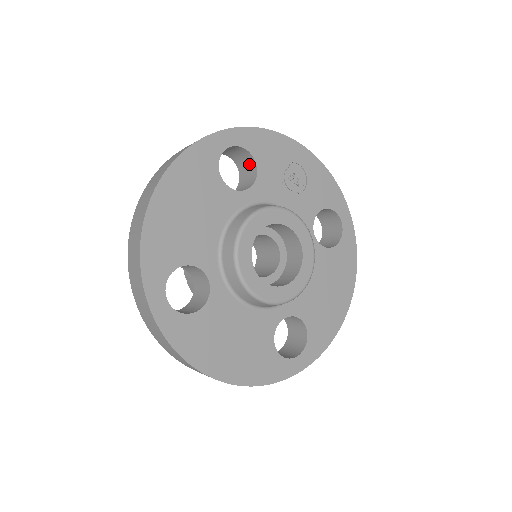
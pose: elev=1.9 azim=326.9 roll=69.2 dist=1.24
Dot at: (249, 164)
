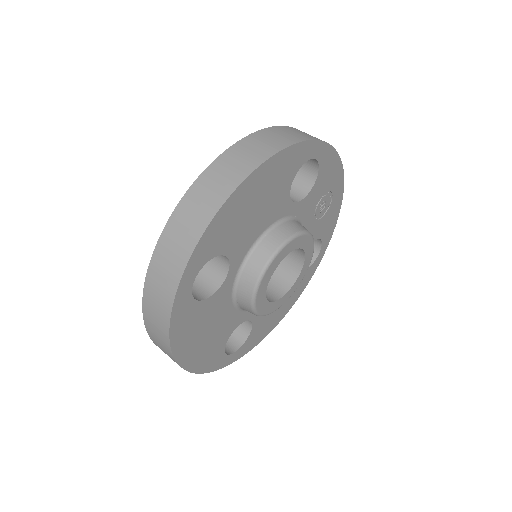
Dot at: (306, 175)
